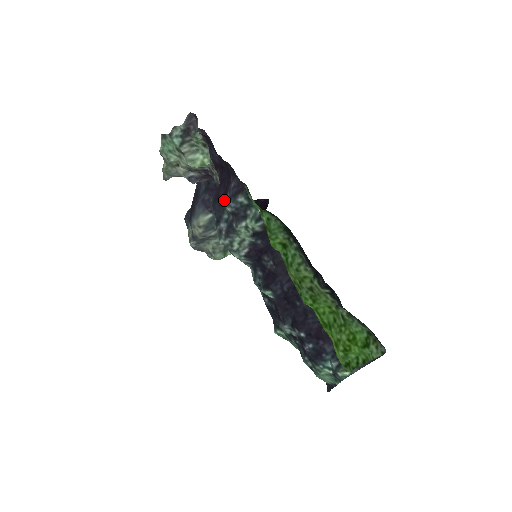
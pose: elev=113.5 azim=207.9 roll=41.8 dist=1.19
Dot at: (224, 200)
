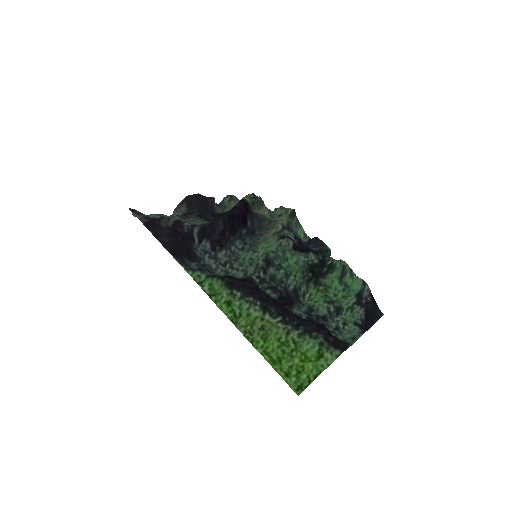
Dot at: (191, 256)
